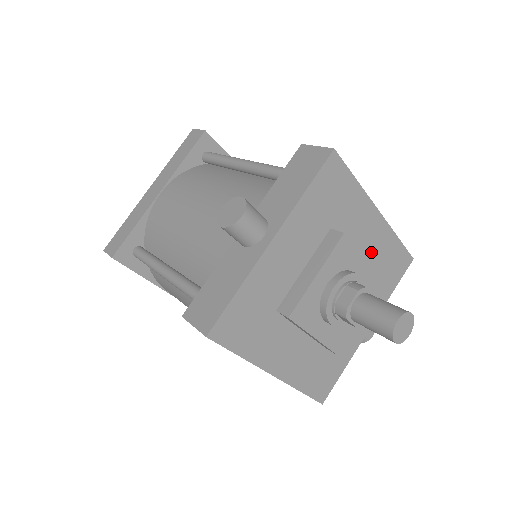
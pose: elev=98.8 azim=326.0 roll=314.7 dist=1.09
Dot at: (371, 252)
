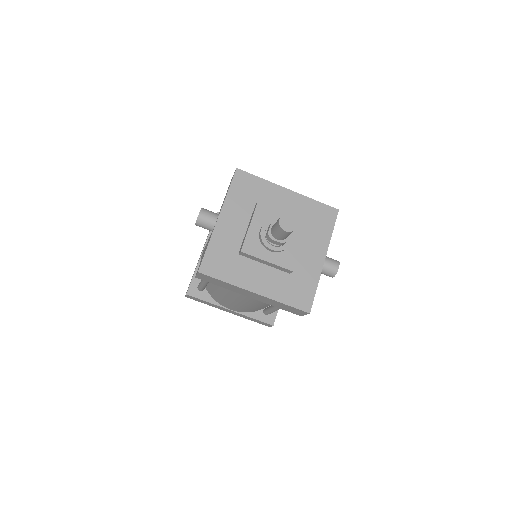
Dot at: (296, 212)
